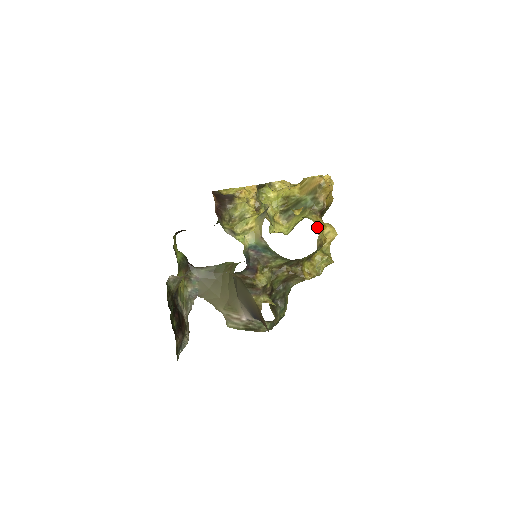
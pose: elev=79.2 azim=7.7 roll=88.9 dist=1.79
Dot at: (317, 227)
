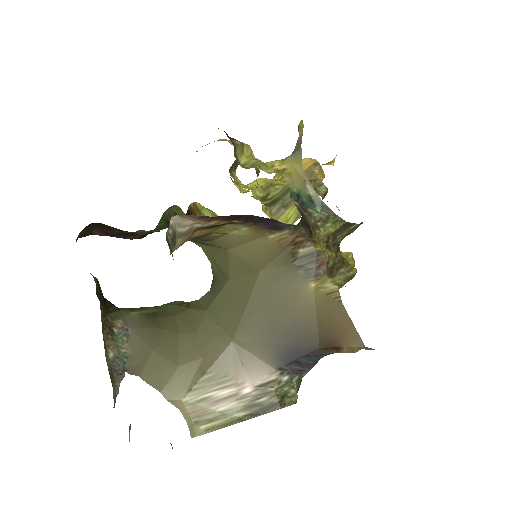
Dot at: occluded
